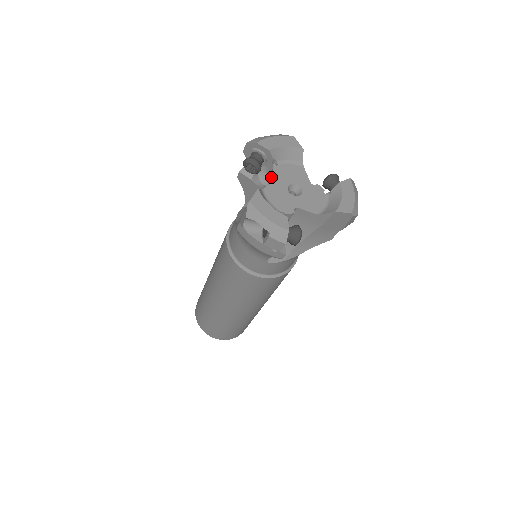
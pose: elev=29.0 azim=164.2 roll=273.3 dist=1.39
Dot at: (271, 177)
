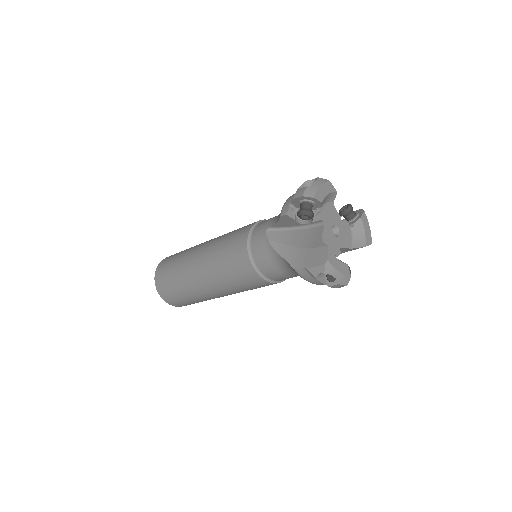
Dot at: (317, 221)
